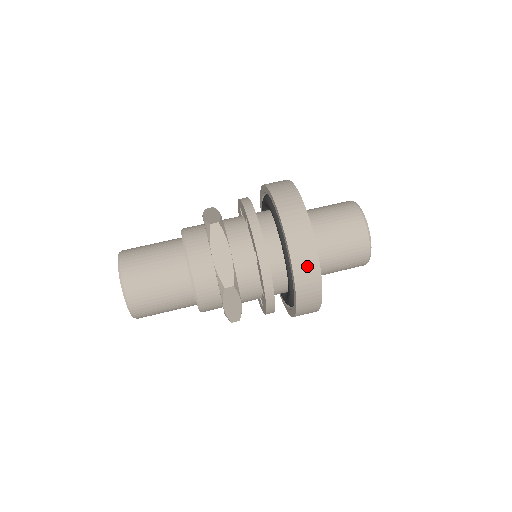
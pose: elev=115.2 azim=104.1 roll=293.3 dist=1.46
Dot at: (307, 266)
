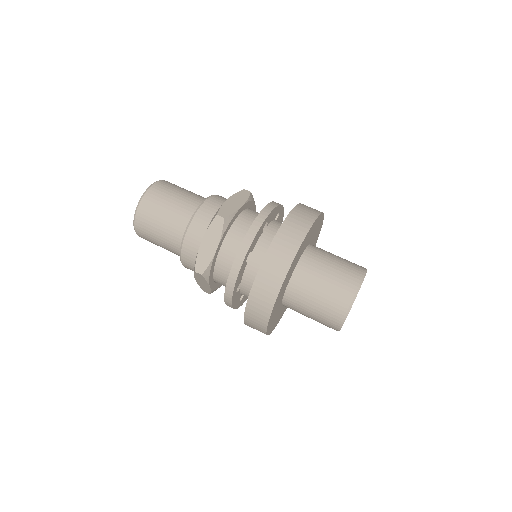
Dot at: (291, 236)
